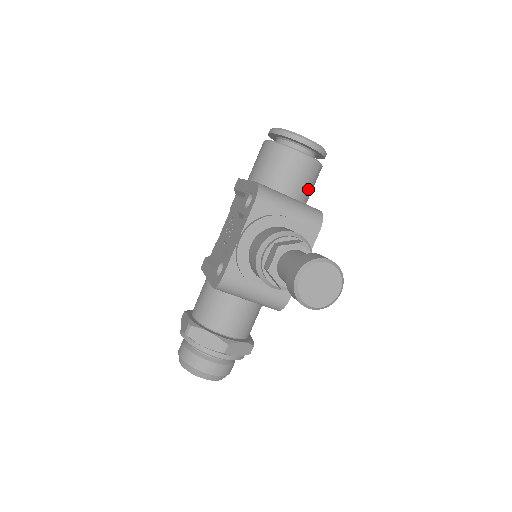
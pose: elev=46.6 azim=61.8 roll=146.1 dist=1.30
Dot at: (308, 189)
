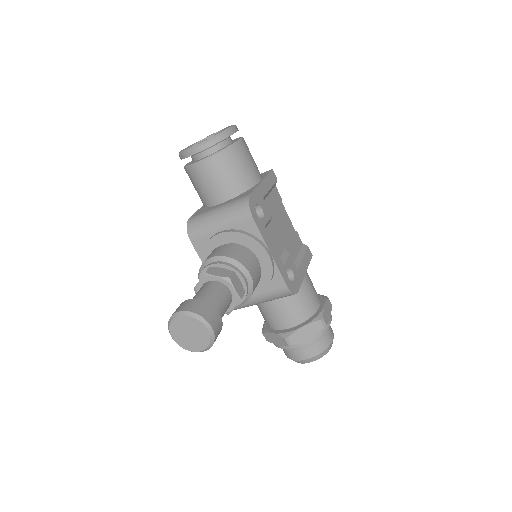
Dot at: (235, 179)
